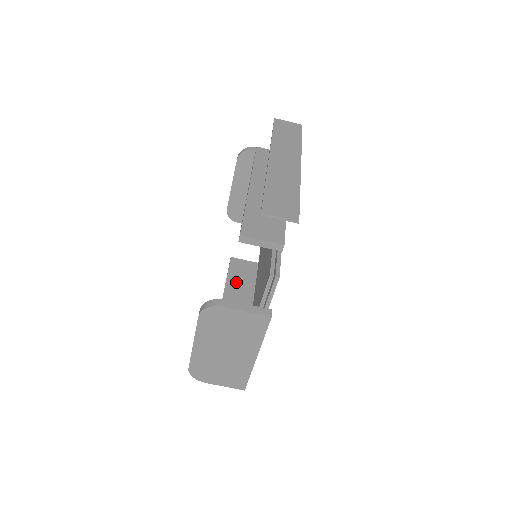
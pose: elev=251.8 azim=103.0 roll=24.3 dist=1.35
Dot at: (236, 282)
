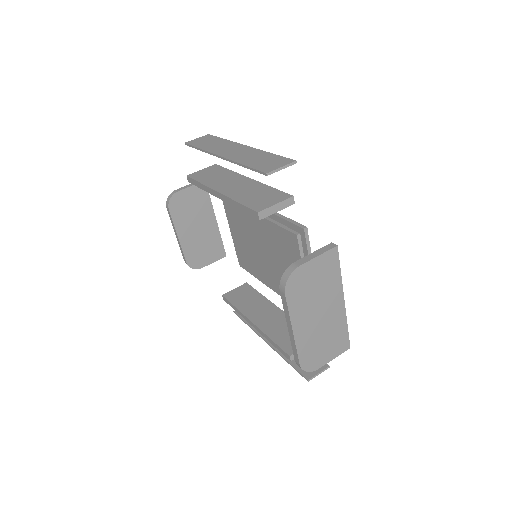
Dot at: (247, 305)
